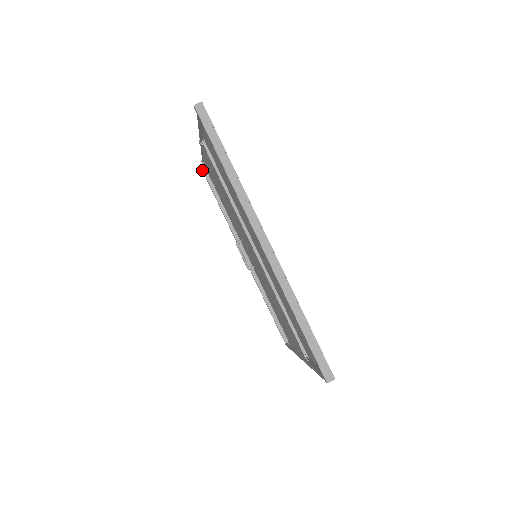
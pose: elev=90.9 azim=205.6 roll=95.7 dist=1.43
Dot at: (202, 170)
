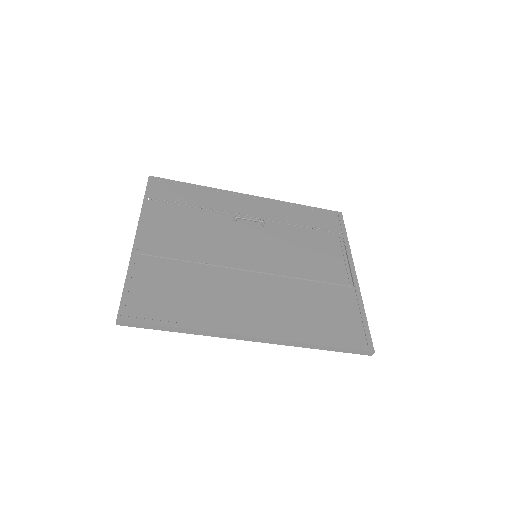
Dot at: occluded
